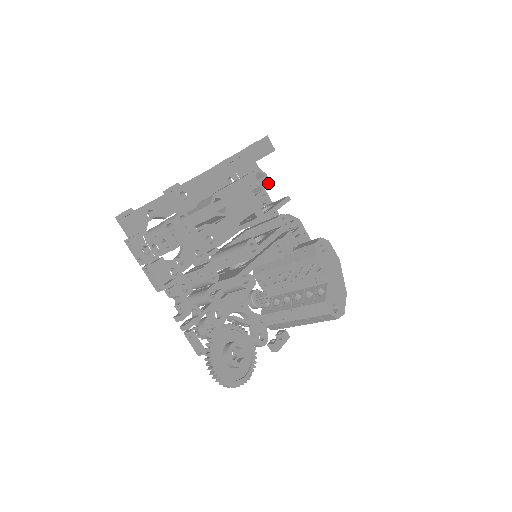
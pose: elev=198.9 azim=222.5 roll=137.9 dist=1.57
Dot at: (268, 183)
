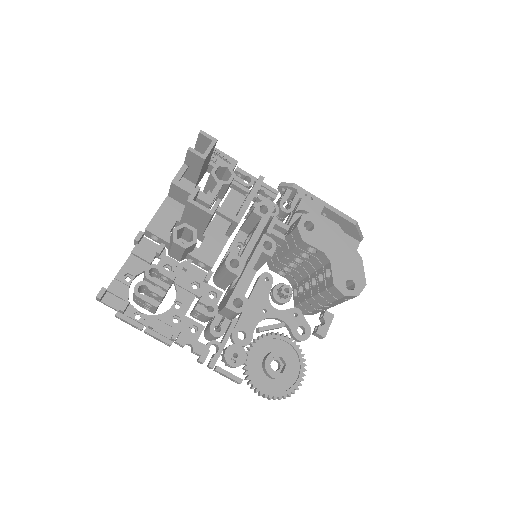
Dot at: (234, 173)
